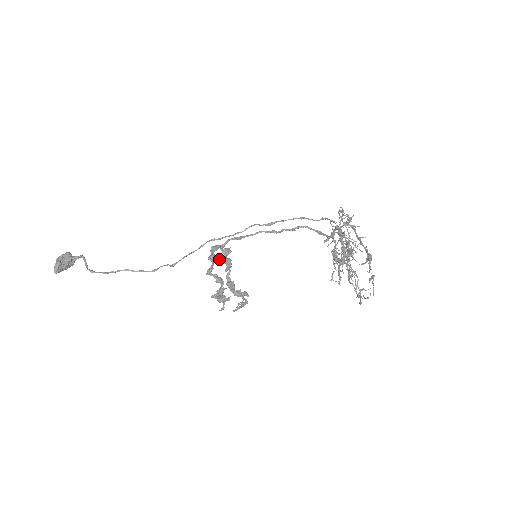
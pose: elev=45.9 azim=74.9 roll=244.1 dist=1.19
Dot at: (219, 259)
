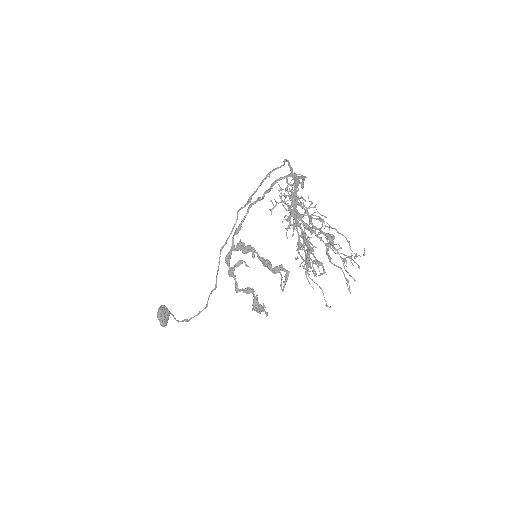
Dot at: (237, 266)
